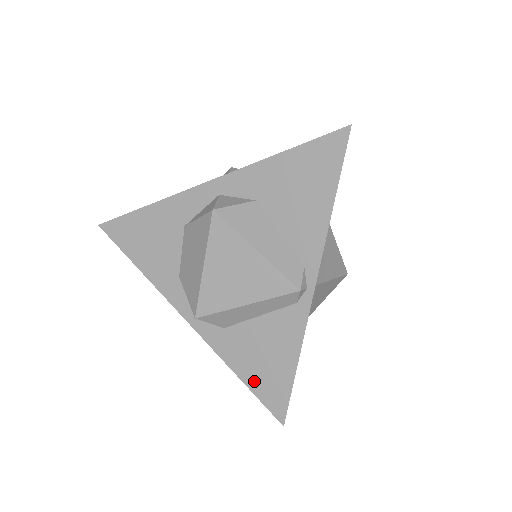
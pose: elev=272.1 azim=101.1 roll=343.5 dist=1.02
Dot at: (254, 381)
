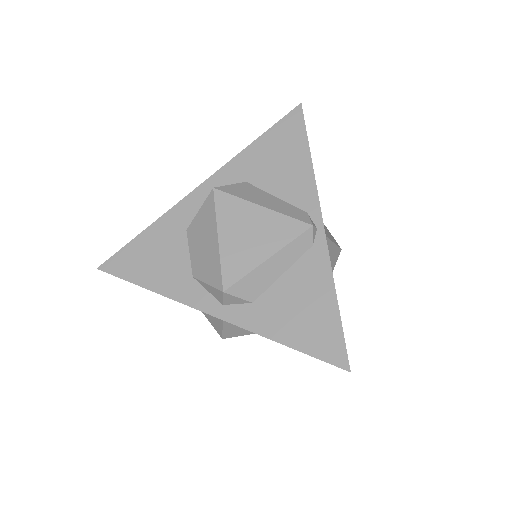
Dot at: (302, 340)
